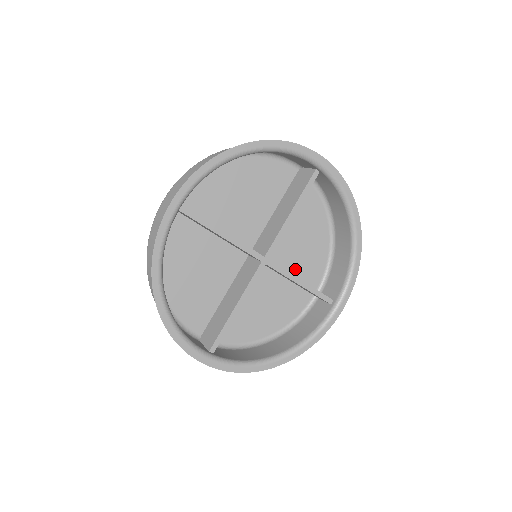
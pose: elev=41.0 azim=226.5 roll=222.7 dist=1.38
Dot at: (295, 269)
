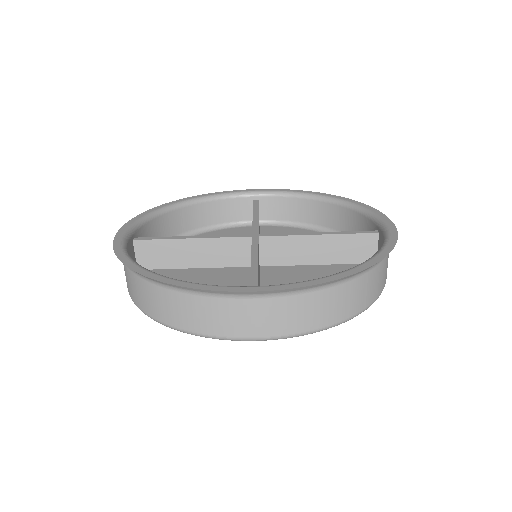
Dot at: occluded
